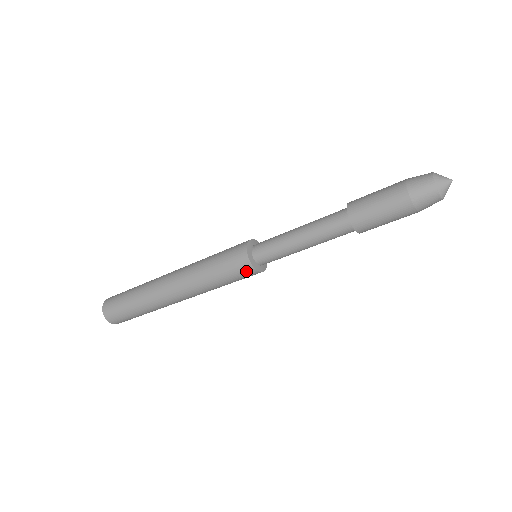
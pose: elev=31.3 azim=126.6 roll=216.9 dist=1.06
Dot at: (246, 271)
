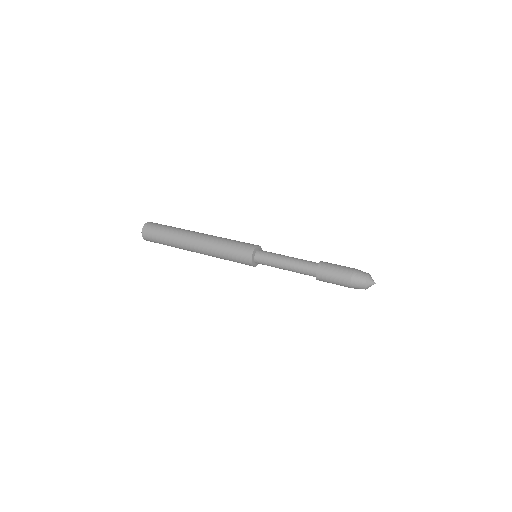
Dot at: occluded
